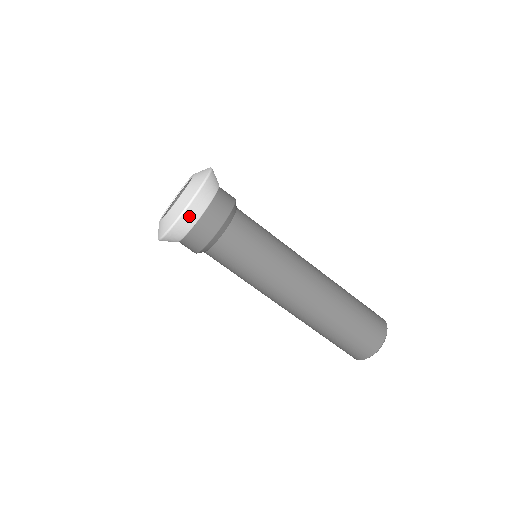
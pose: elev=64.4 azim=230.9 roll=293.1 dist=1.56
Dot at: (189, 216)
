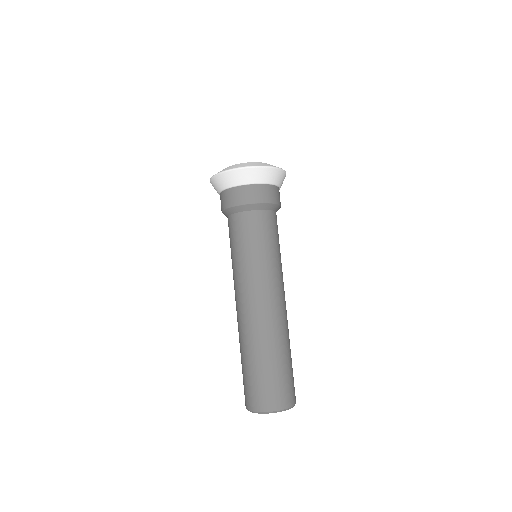
Dot at: (221, 180)
